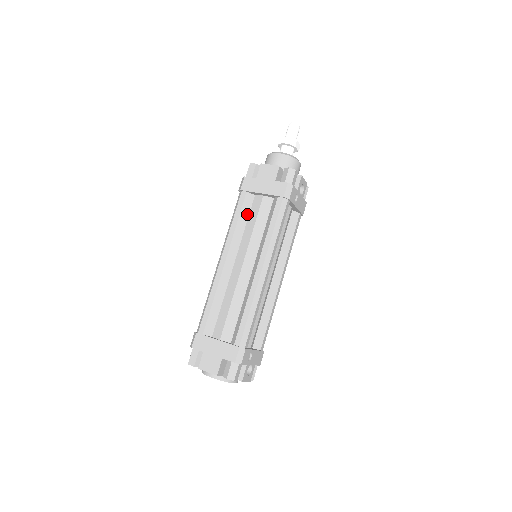
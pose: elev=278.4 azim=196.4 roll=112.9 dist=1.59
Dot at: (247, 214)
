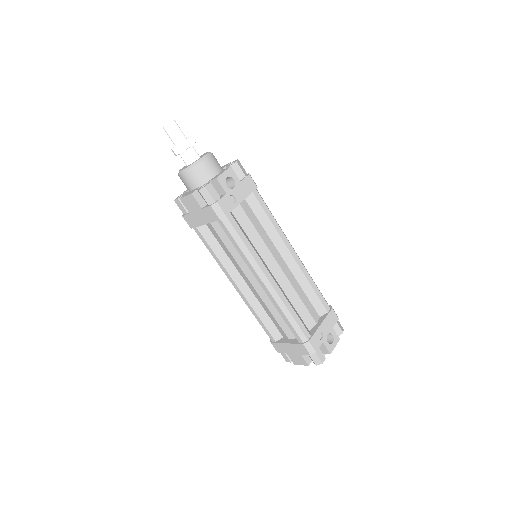
Dot at: (215, 241)
